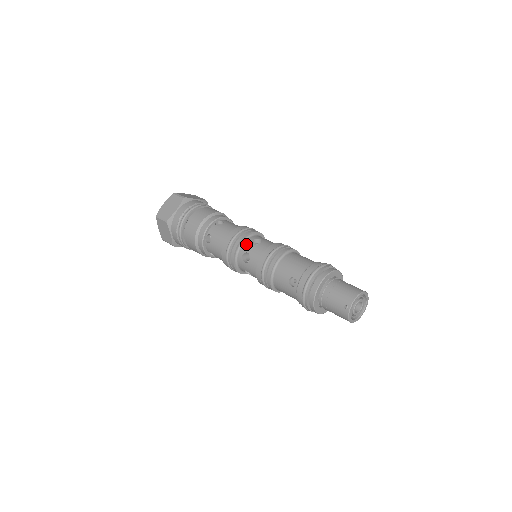
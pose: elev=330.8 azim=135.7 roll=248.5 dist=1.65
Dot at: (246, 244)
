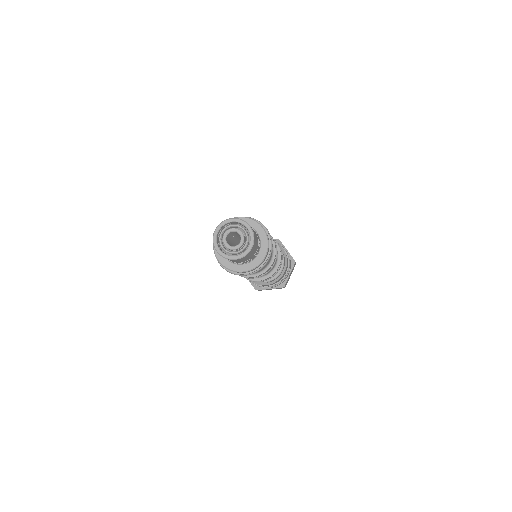
Dot at: occluded
